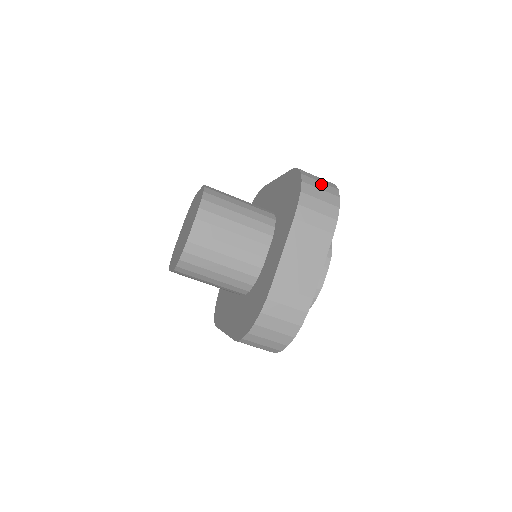
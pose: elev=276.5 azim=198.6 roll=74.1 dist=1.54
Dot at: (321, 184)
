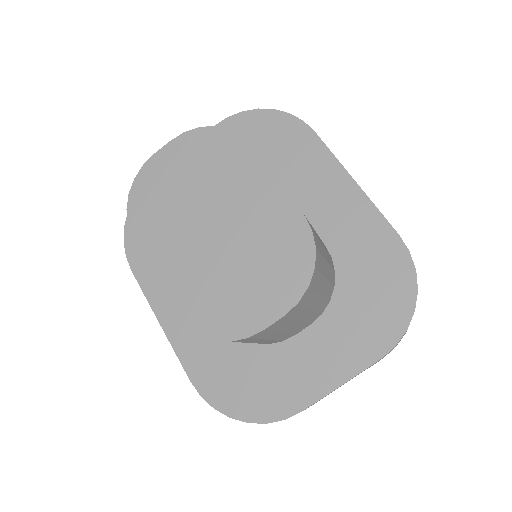
Dot at: occluded
